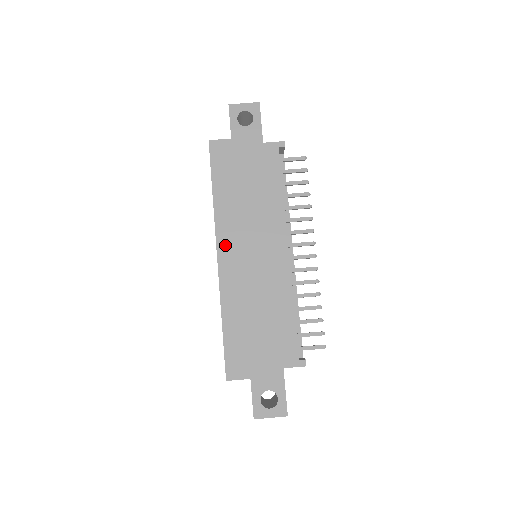
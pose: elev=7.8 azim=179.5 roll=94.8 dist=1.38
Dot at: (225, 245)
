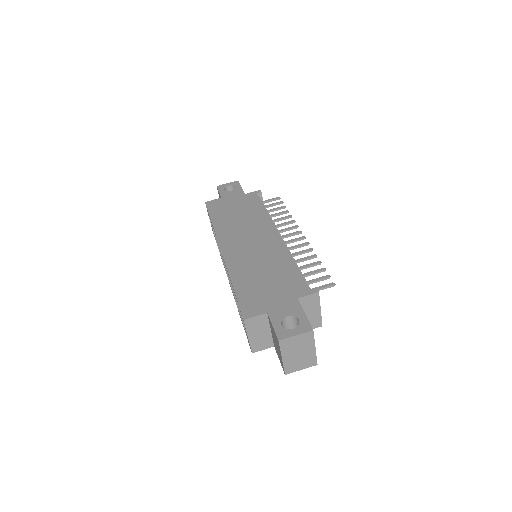
Dot at: (226, 243)
